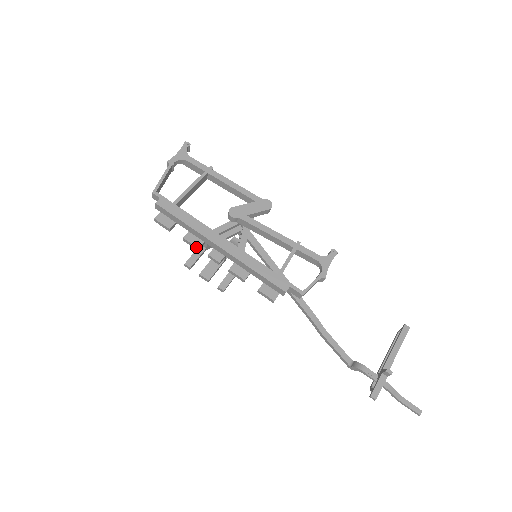
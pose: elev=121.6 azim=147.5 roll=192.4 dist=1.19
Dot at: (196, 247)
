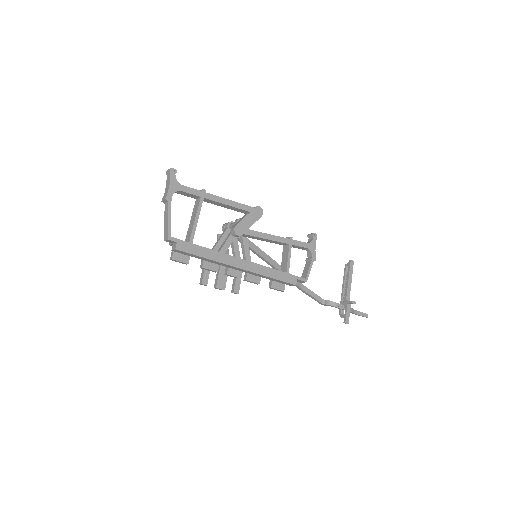
Dot at: (215, 271)
